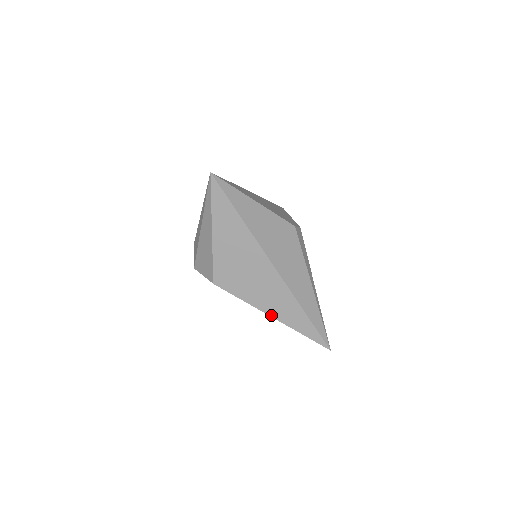
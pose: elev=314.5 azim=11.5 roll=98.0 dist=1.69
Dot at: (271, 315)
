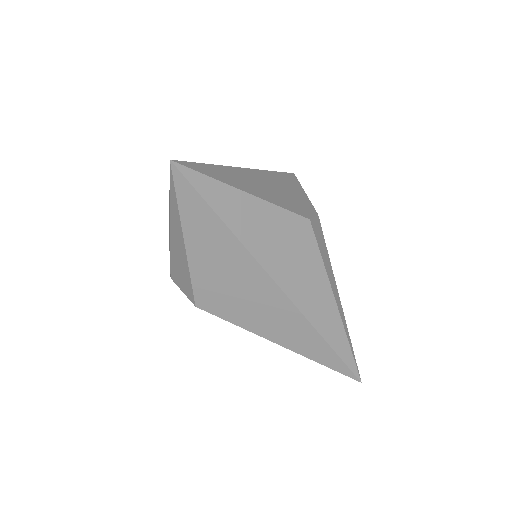
Dot at: (279, 343)
